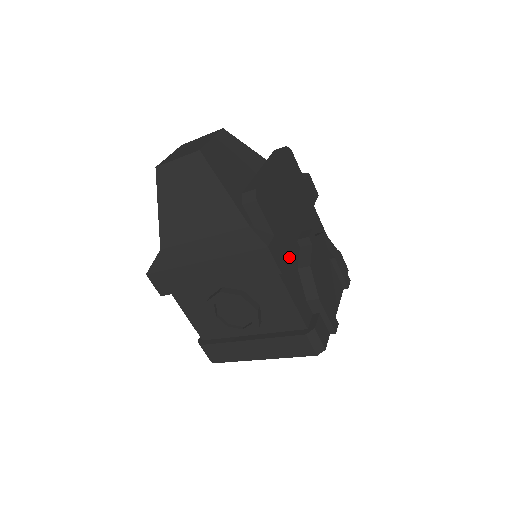
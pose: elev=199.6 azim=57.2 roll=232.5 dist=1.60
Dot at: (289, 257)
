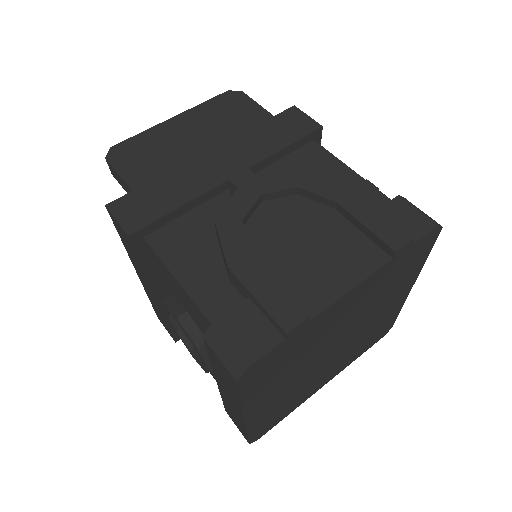
Dot at: (194, 219)
